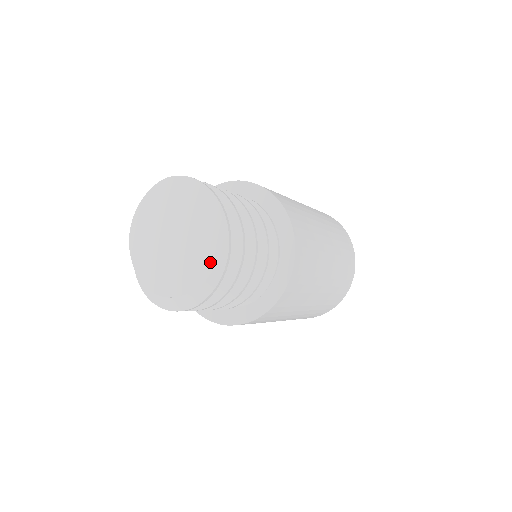
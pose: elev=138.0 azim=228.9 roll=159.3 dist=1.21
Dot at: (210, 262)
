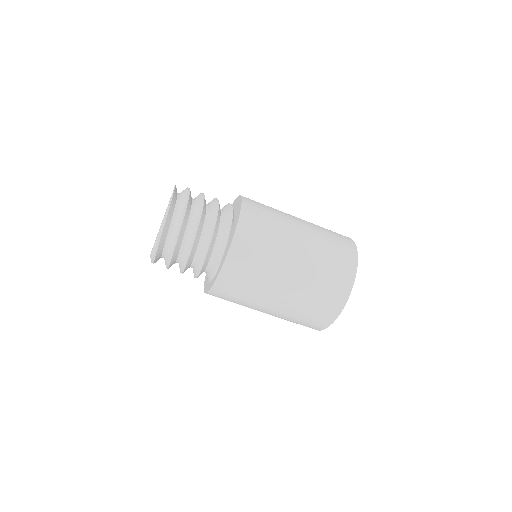
Dot at: occluded
